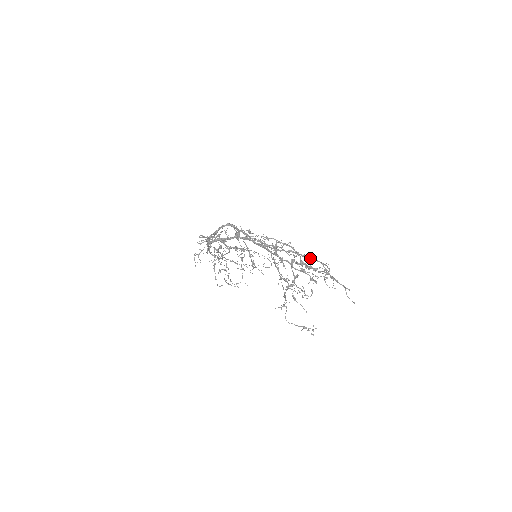
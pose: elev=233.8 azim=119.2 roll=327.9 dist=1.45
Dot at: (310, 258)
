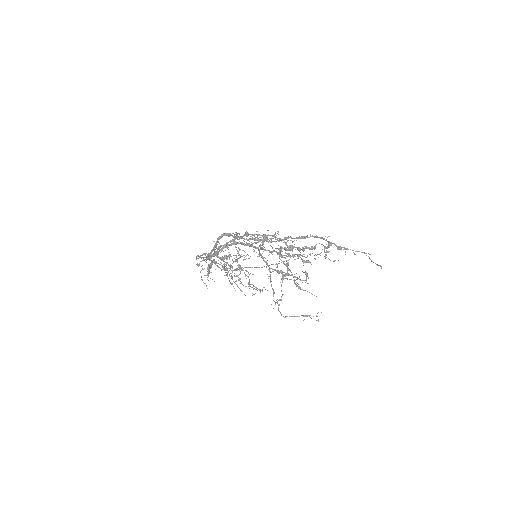
Dot at: (308, 237)
